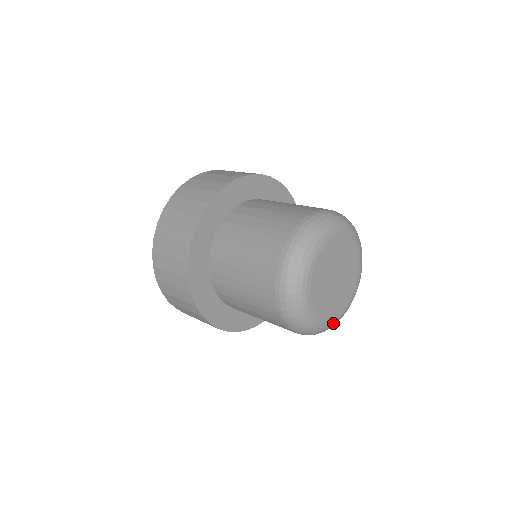
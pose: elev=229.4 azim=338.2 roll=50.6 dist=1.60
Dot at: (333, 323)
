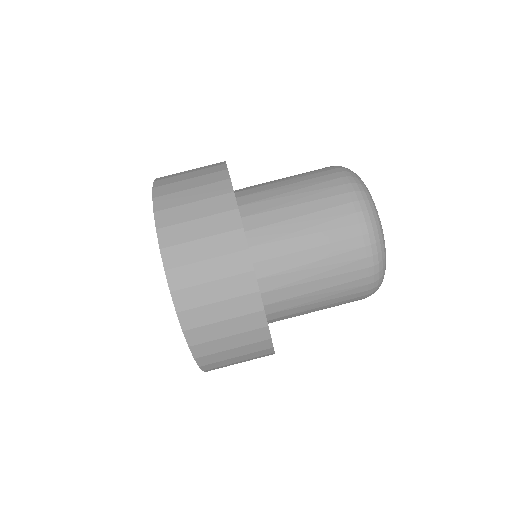
Dot at: occluded
